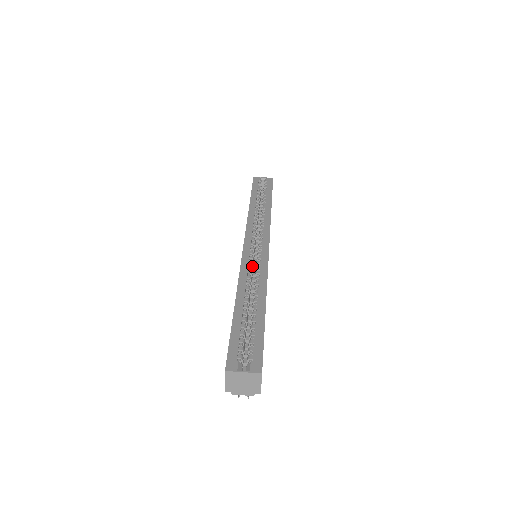
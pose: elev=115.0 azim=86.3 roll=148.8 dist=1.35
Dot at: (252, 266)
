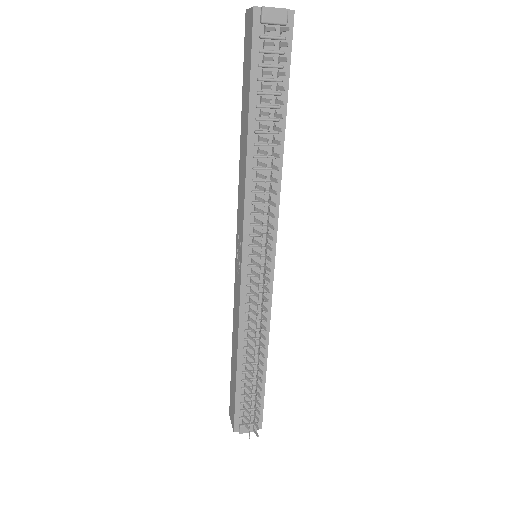
Dot at: occluded
